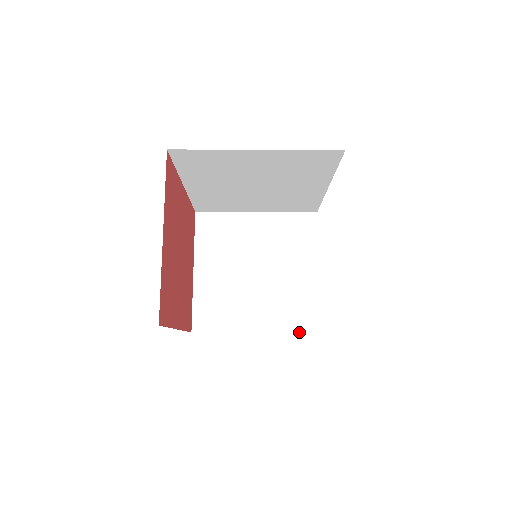
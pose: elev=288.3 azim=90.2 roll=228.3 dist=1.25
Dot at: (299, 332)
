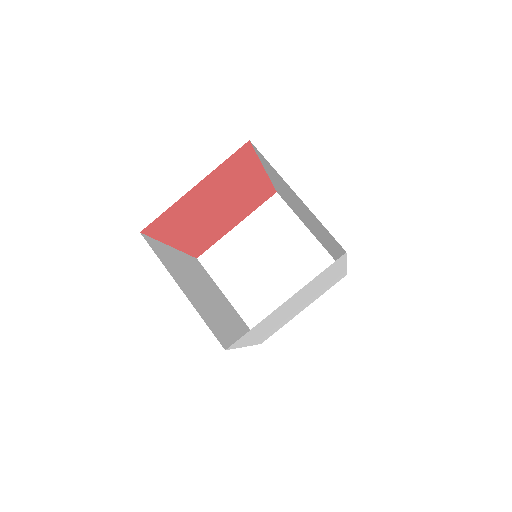
Dot at: (250, 329)
